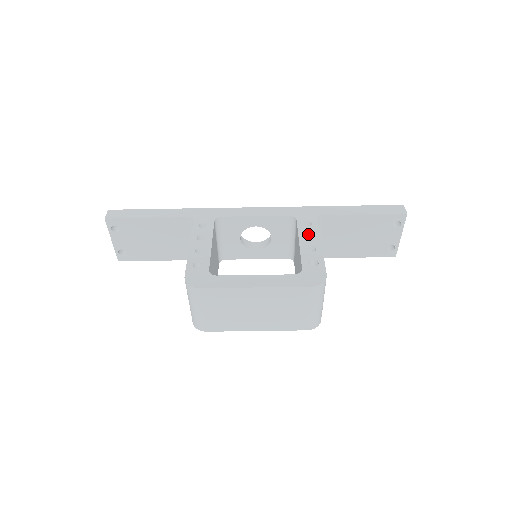
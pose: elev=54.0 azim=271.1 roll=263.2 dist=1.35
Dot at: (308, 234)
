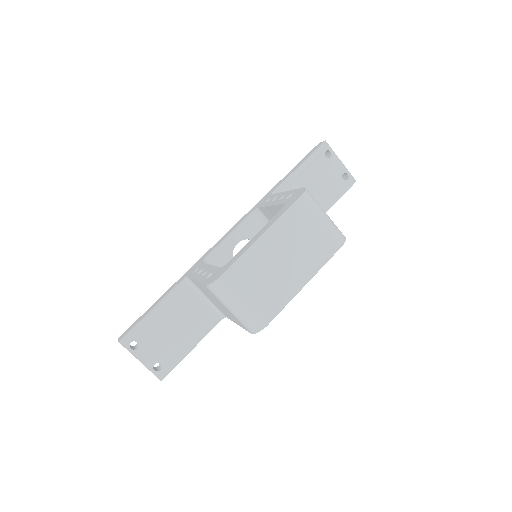
Dot at: occluded
